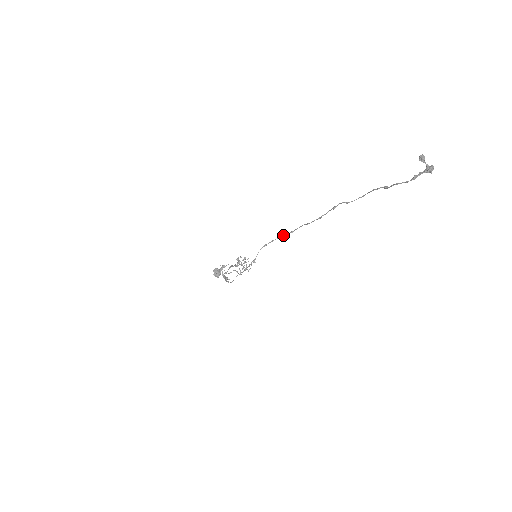
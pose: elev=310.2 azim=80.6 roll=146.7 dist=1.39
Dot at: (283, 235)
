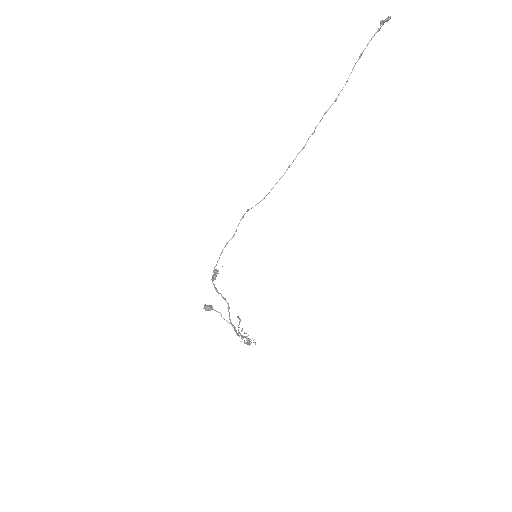
Dot at: (281, 177)
